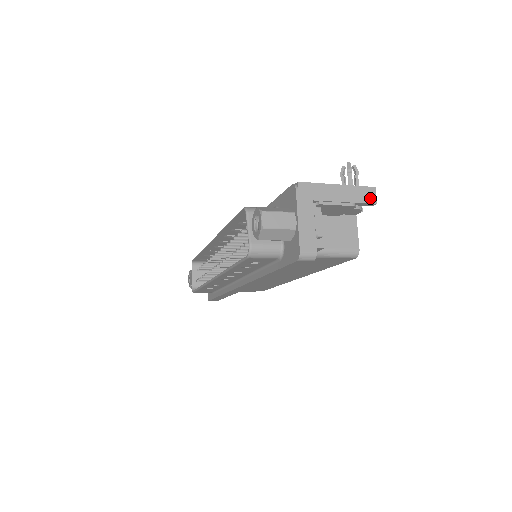
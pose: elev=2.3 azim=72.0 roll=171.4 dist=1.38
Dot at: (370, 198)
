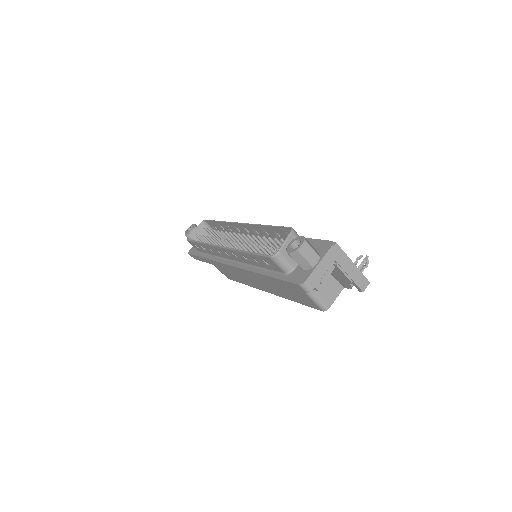
Dot at: (363, 286)
